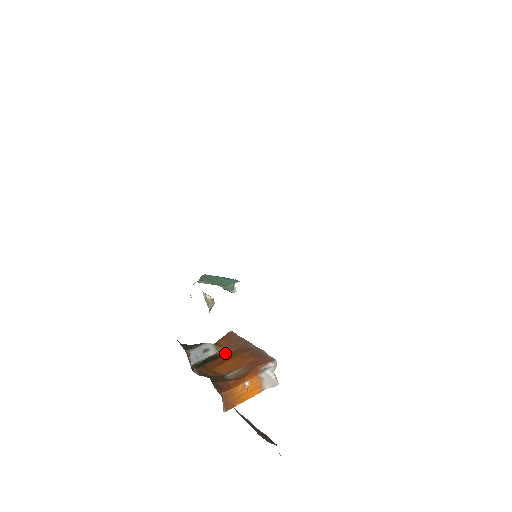
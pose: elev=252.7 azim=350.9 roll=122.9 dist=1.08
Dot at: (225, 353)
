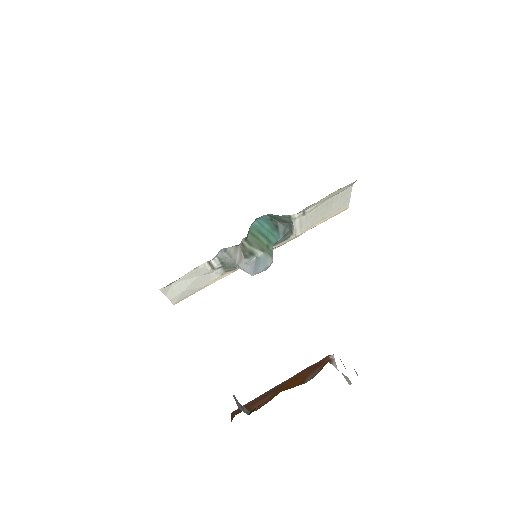
Dot at: (262, 404)
